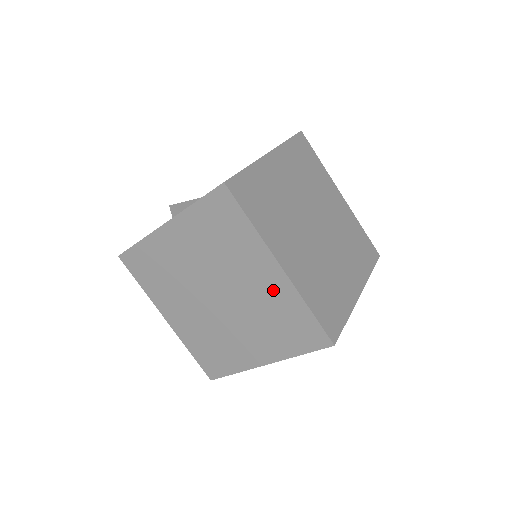
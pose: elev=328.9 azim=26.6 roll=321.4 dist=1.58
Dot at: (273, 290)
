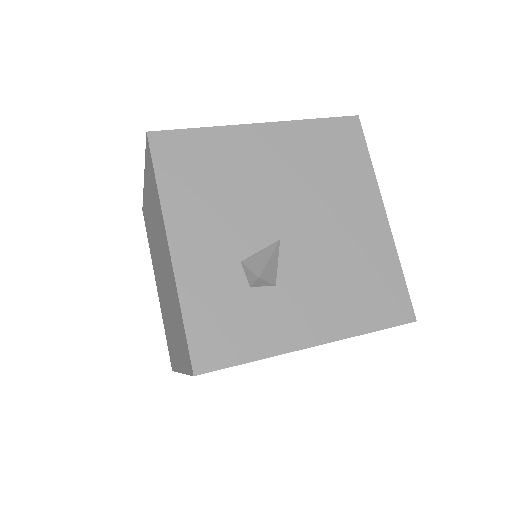
Dot at: occluded
